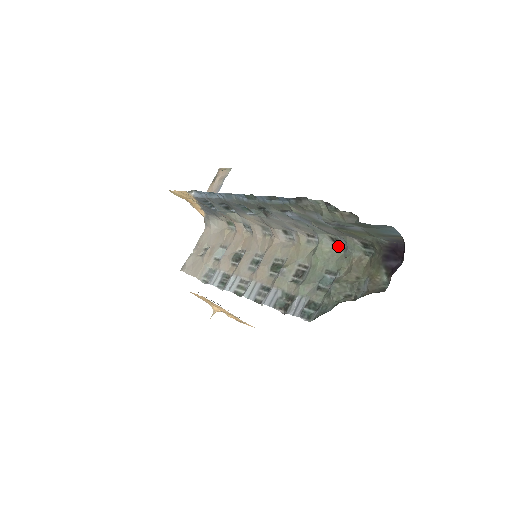
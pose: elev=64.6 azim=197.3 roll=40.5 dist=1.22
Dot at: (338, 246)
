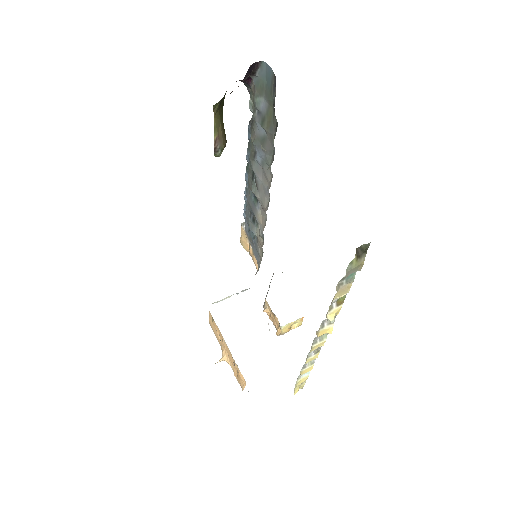
Dot at: occluded
